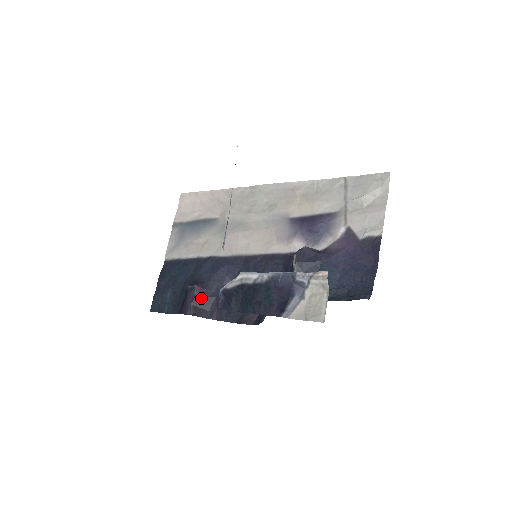
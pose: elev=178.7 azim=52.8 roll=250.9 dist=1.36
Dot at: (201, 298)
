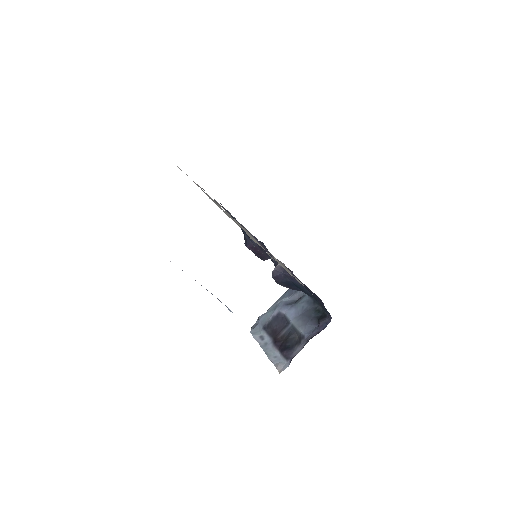
Dot at: (257, 251)
